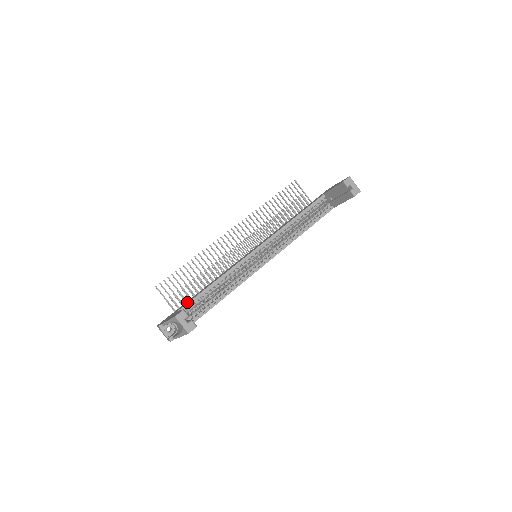
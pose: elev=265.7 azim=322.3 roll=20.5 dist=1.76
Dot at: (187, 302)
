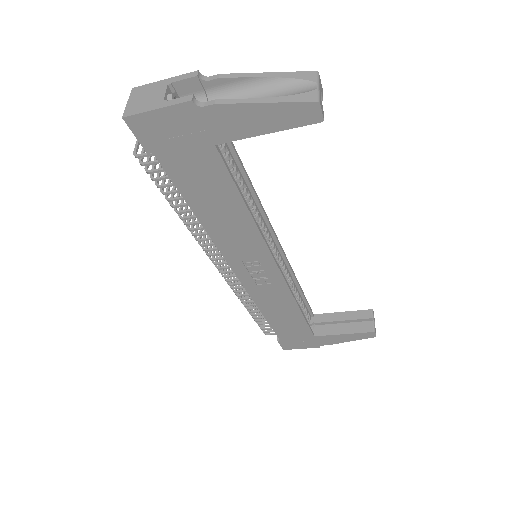
Dot at: occluded
